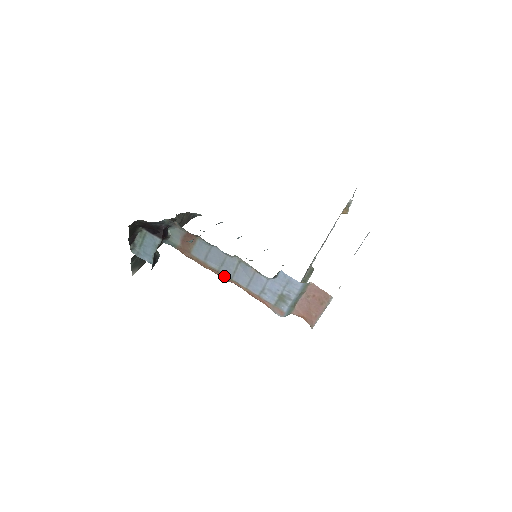
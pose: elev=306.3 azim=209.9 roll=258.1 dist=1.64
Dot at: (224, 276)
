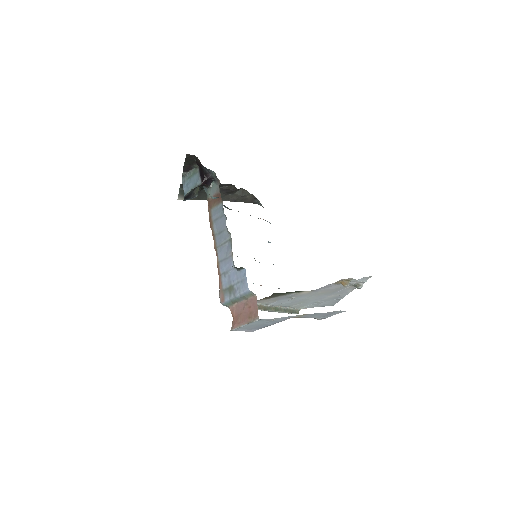
Dot at: (215, 242)
